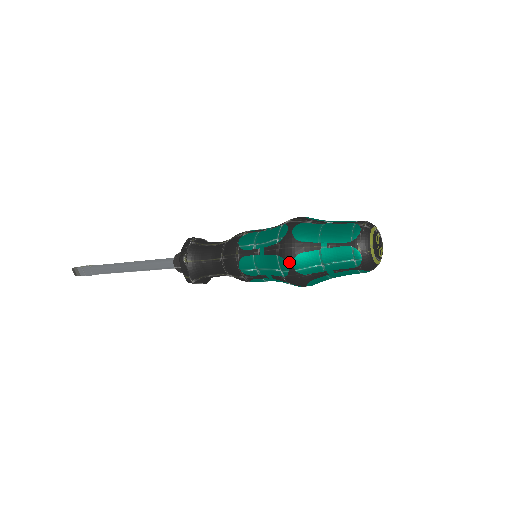
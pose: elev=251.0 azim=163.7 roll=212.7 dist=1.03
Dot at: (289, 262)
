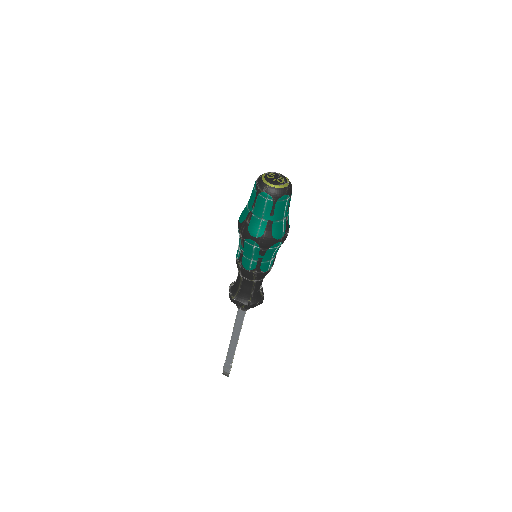
Dot at: (249, 237)
